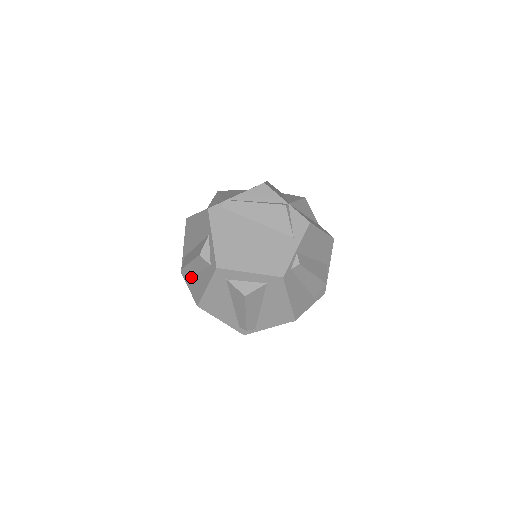
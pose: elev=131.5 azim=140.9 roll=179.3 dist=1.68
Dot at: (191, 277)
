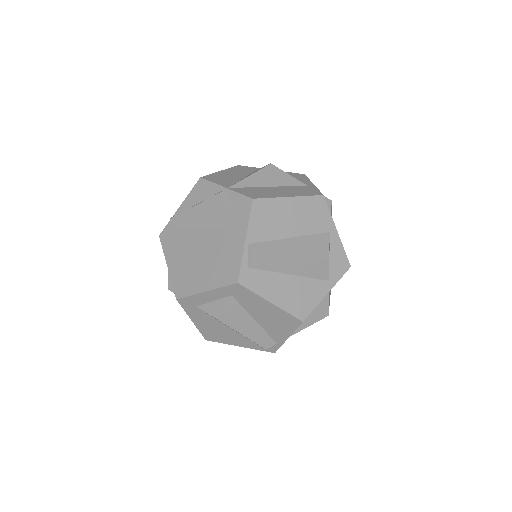
Dot at: occluded
